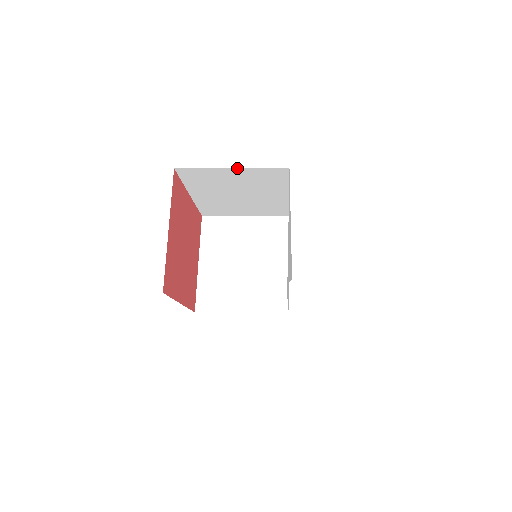
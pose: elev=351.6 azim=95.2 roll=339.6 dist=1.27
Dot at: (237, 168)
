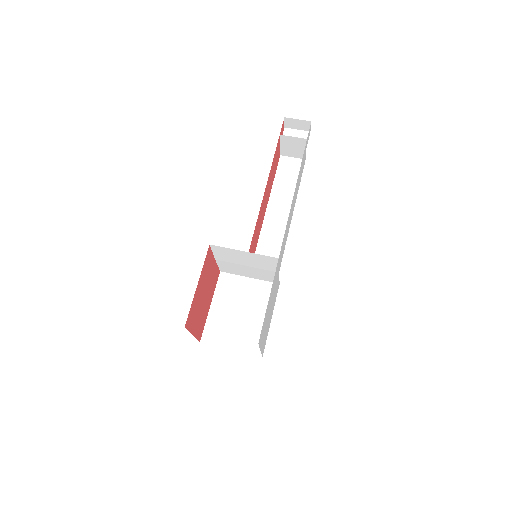
Dot at: occluded
